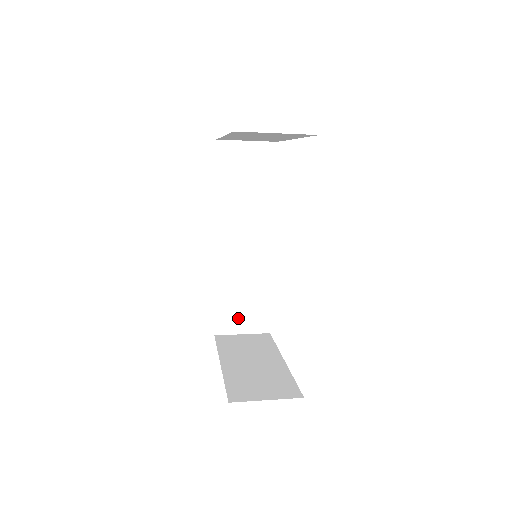
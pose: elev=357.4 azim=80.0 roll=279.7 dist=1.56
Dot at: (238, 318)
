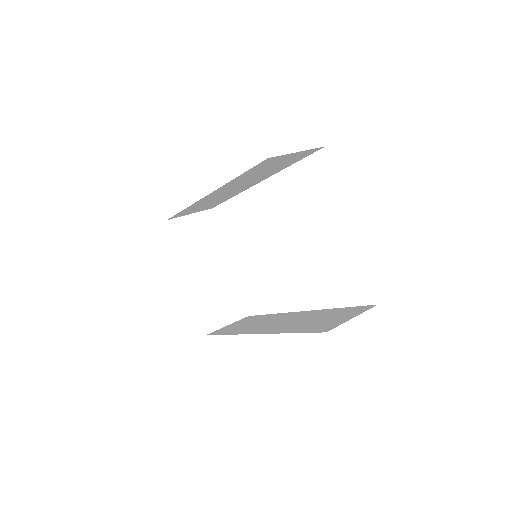
Dot at: (193, 211)
